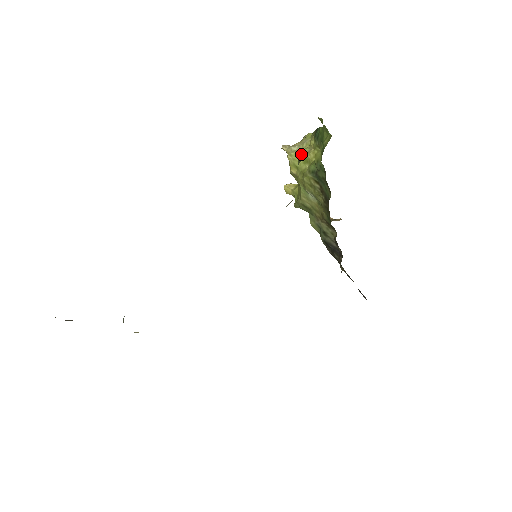
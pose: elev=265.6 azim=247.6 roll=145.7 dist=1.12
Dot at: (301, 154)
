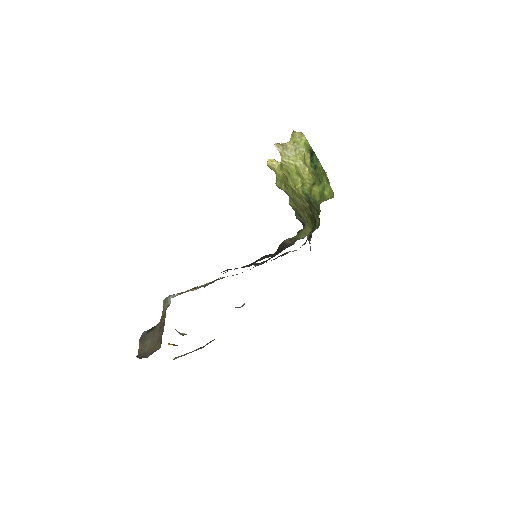
Dot at: (295, 165)
